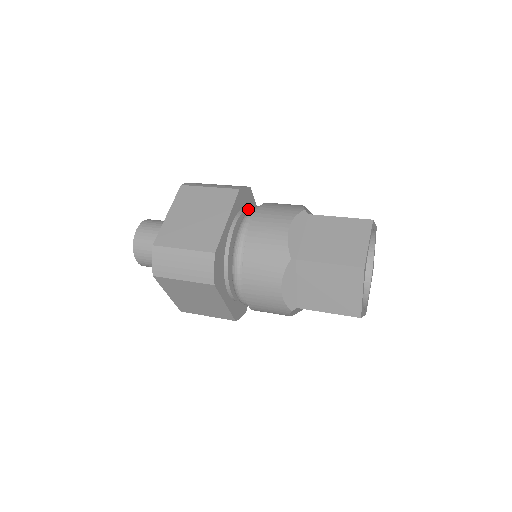
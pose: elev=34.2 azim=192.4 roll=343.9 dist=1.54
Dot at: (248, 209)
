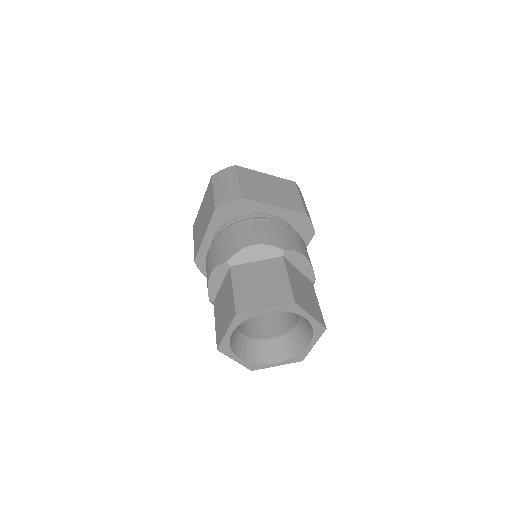
Dot at: (237, 220)
